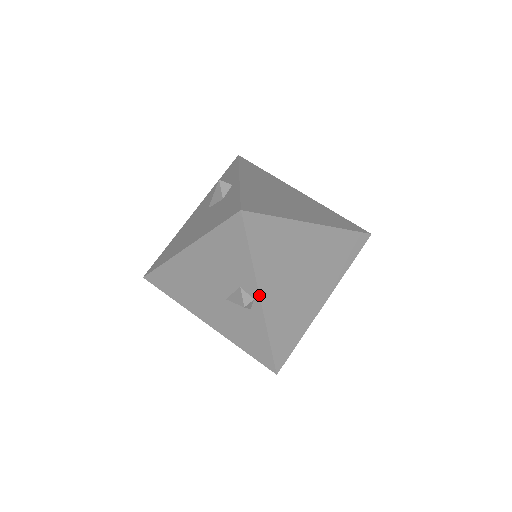
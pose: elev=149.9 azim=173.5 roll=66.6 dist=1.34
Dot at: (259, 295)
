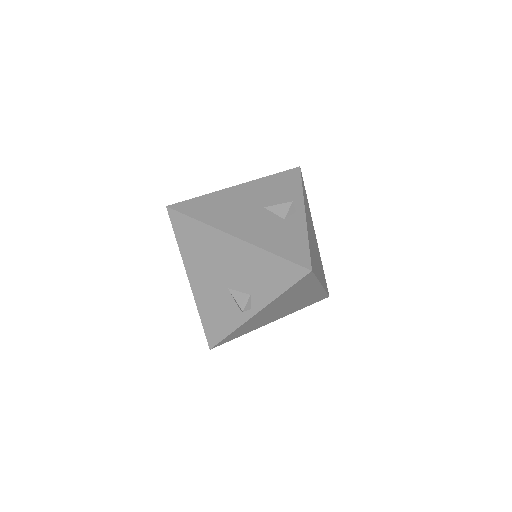
Dot at: (259, 311)
